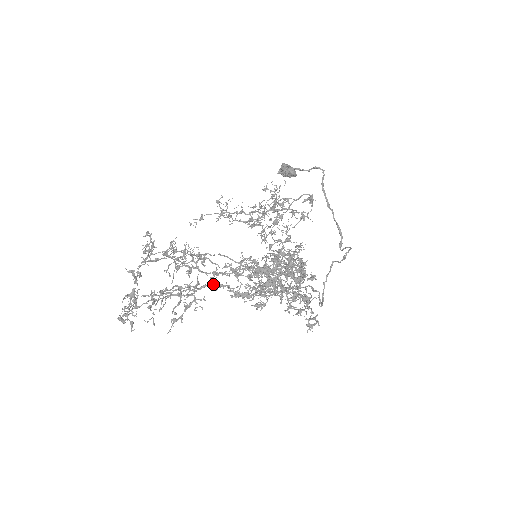
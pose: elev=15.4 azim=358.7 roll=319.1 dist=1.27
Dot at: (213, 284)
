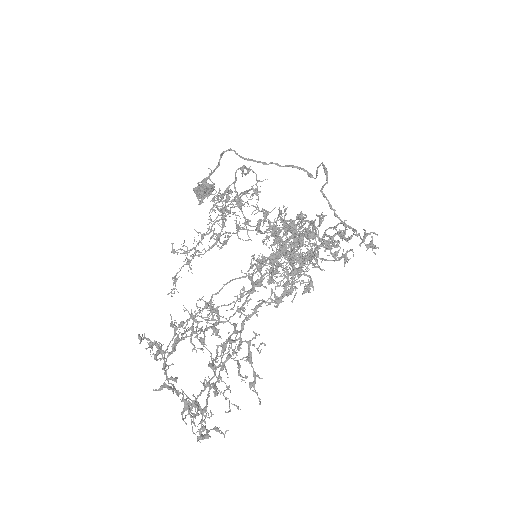
Dot at: (248, 315)
